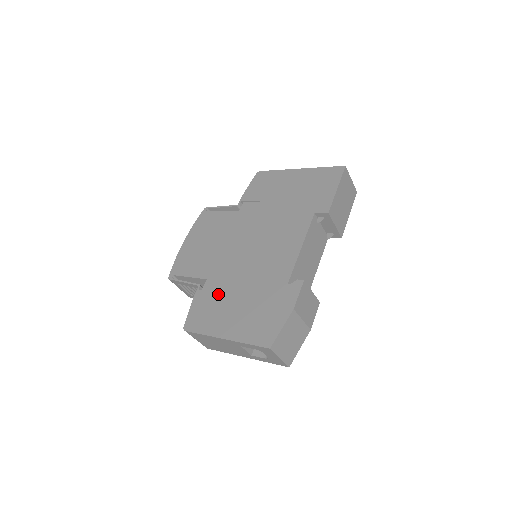
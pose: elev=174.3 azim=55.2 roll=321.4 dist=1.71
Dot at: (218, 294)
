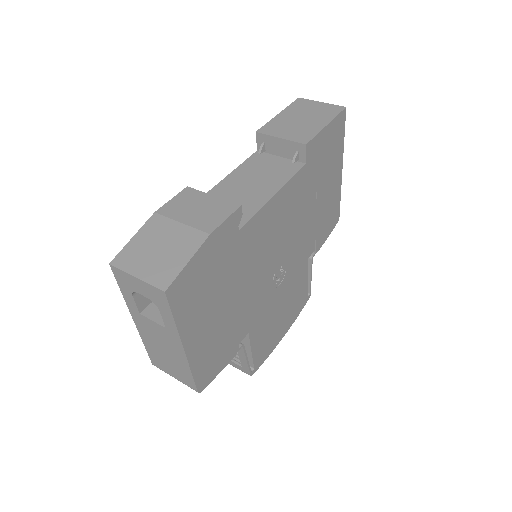
Dot at: occluded
